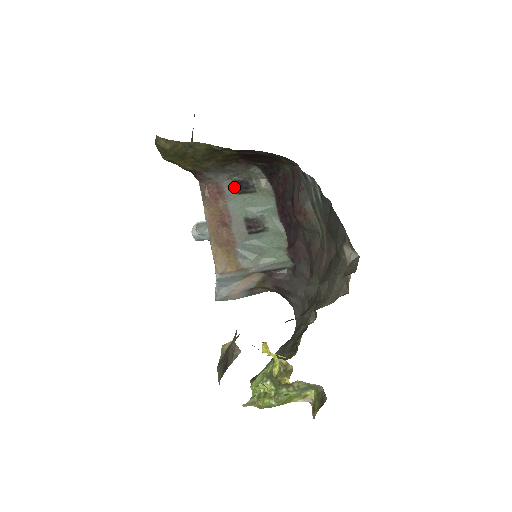
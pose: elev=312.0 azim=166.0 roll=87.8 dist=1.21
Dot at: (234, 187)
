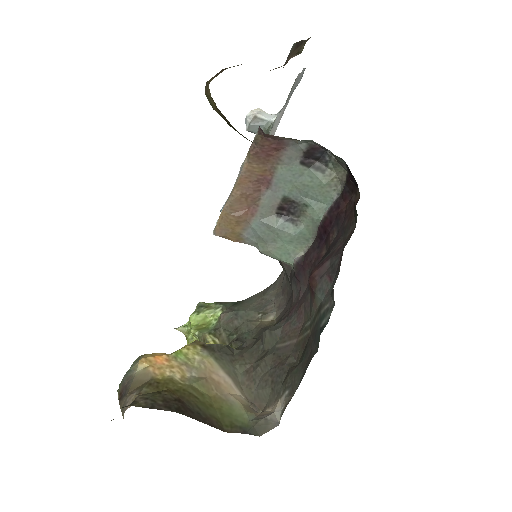
Dot at: (302, 152)
